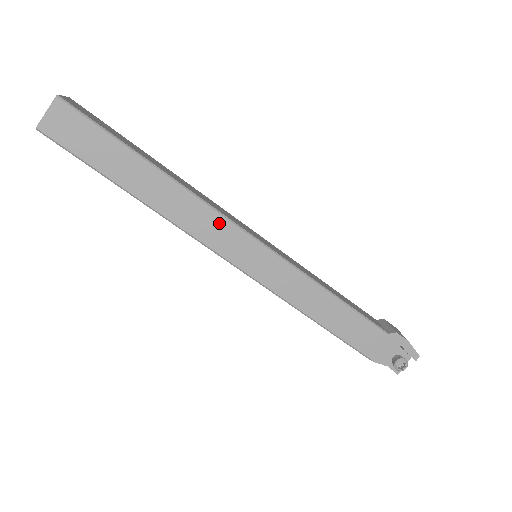
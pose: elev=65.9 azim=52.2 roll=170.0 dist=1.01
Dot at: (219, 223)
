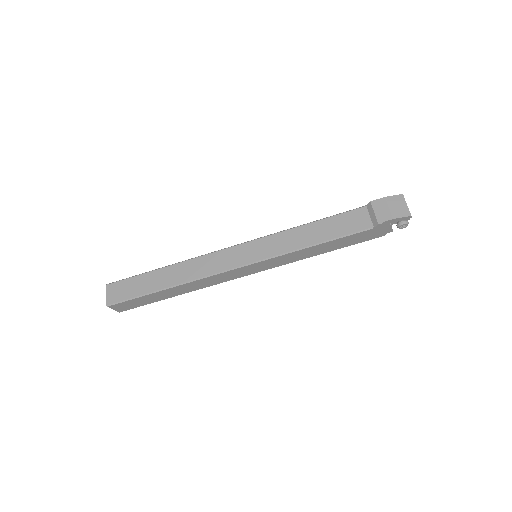
Dot at: (221, 276)
